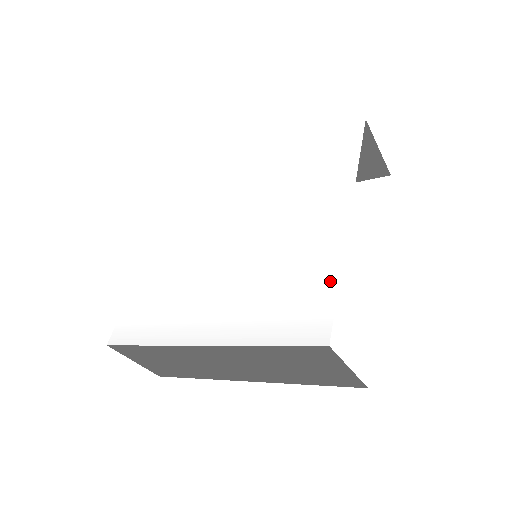
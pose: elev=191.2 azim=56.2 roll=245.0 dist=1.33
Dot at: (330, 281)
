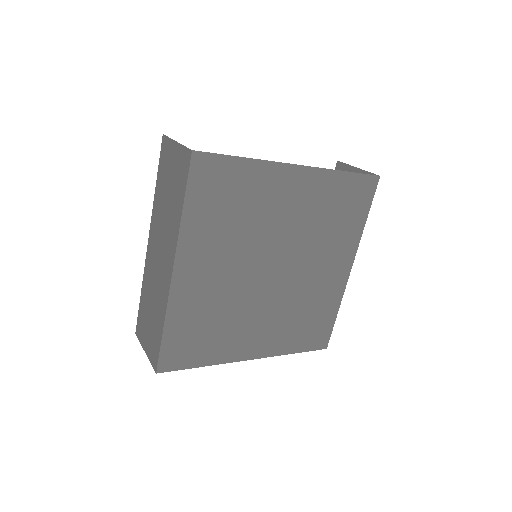
Dot at: occluded
